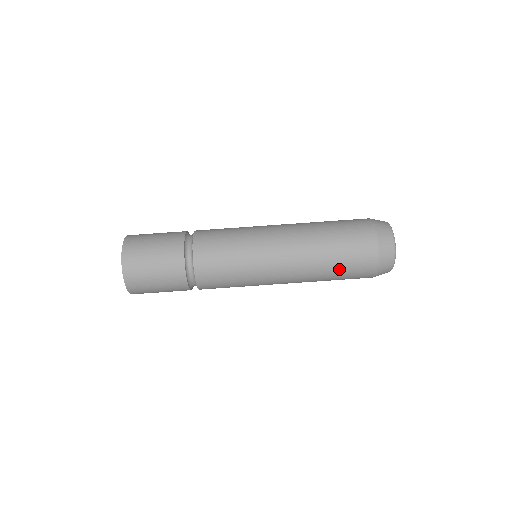
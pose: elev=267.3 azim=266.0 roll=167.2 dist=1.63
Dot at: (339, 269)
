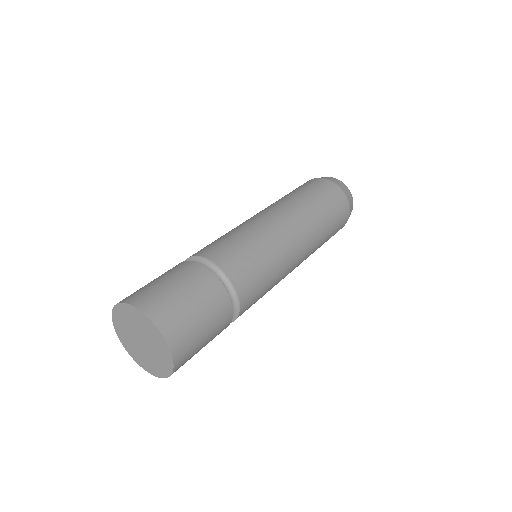
Dot at: (330, 219)
